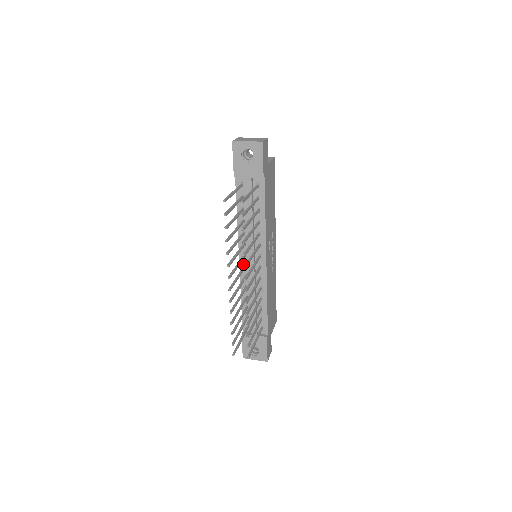
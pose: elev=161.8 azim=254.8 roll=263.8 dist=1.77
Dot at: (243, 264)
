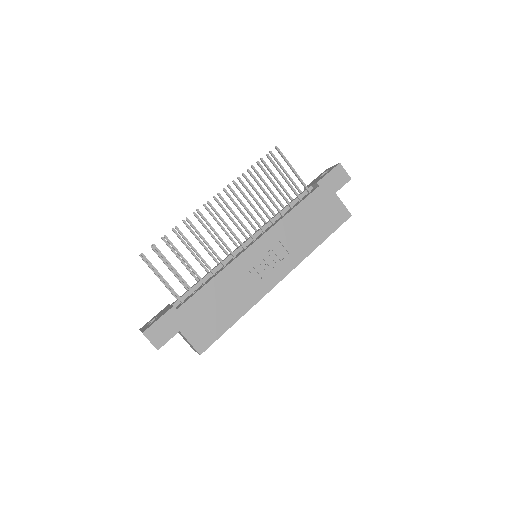
Dot at: occluded
